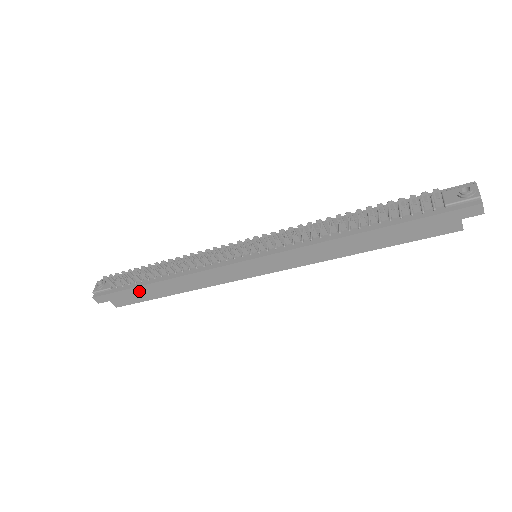
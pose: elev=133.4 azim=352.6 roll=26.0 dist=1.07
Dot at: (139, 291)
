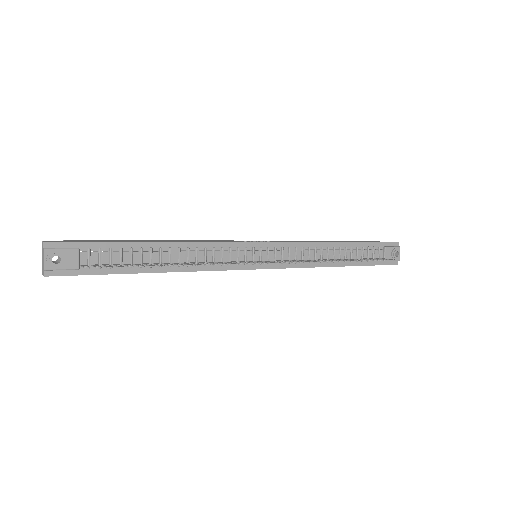
Dot at: (121, 273)
